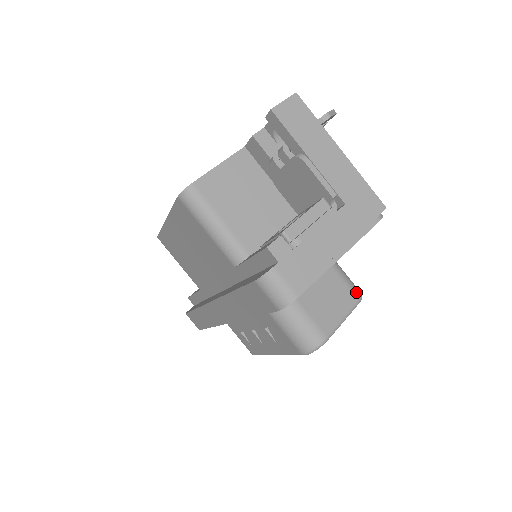
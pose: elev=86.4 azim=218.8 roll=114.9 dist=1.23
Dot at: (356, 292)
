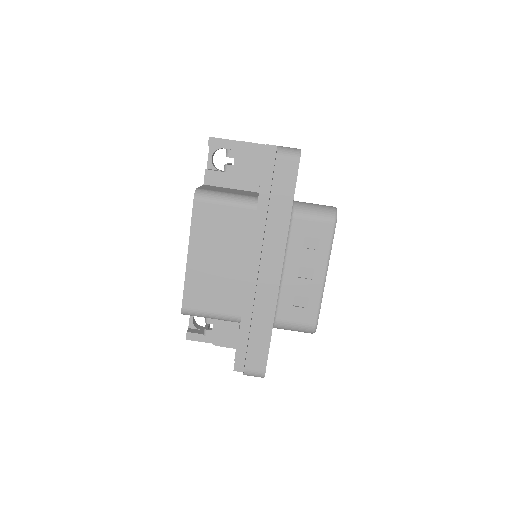
Dot at: occluded
